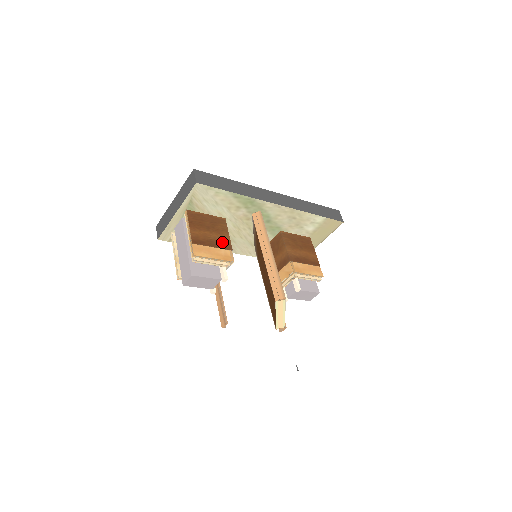
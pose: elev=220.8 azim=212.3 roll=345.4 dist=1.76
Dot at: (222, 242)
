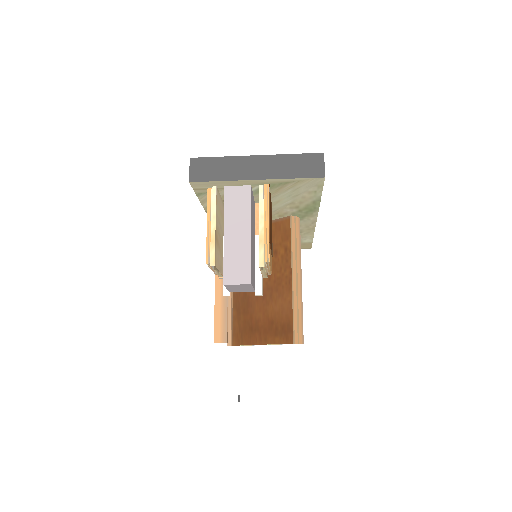
Dot at: occluded
